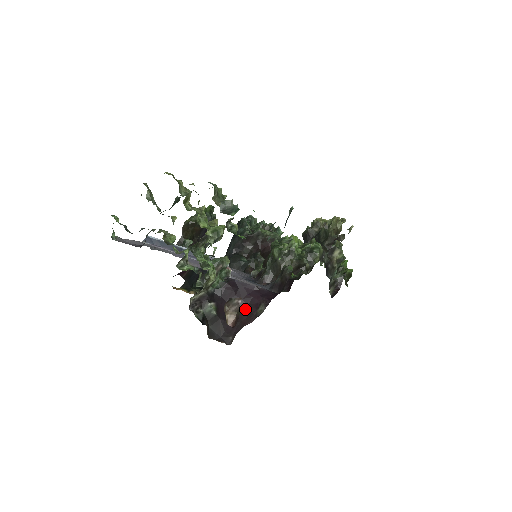
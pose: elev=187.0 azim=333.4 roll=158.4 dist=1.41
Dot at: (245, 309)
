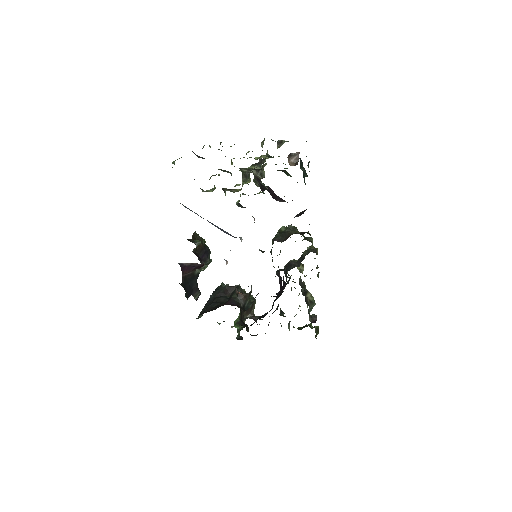
Dot at: (285, 201)
